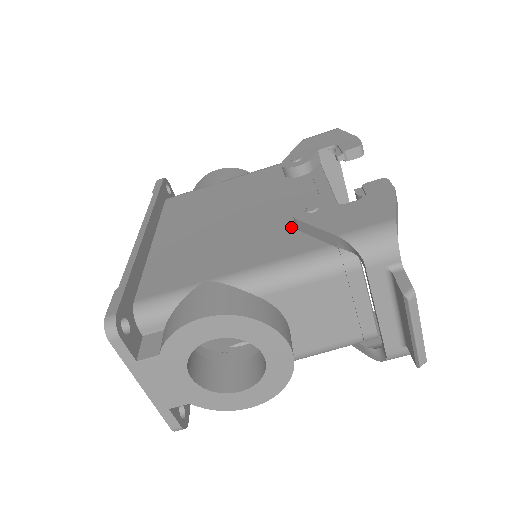
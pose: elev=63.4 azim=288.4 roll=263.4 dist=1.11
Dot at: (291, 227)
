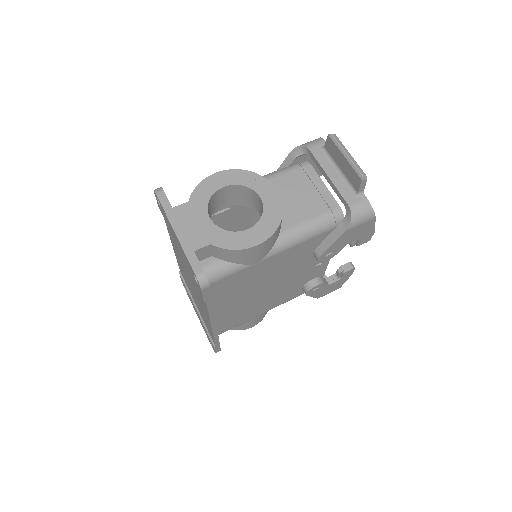
Dot at: occluded
